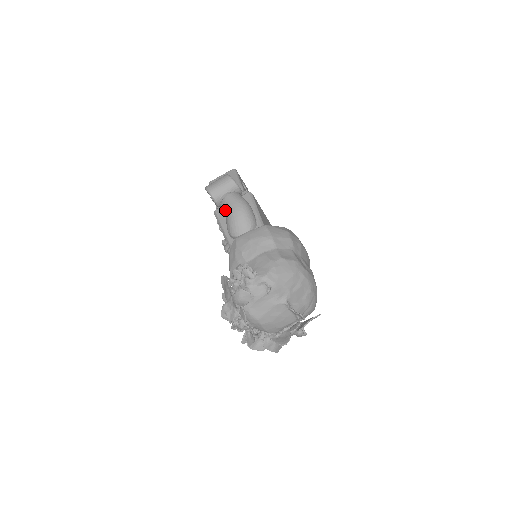
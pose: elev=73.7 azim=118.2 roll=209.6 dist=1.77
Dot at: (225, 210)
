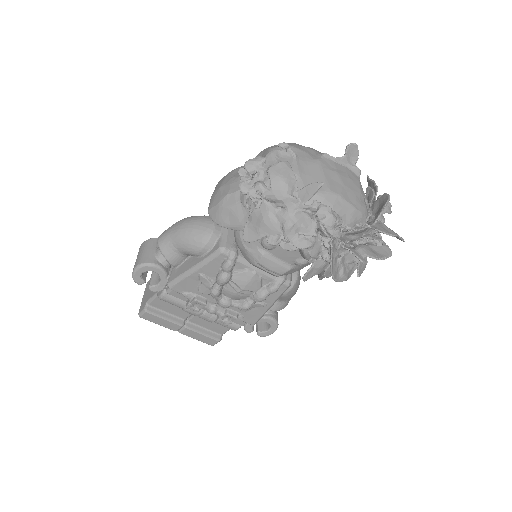
Dot at: (172, 246)
